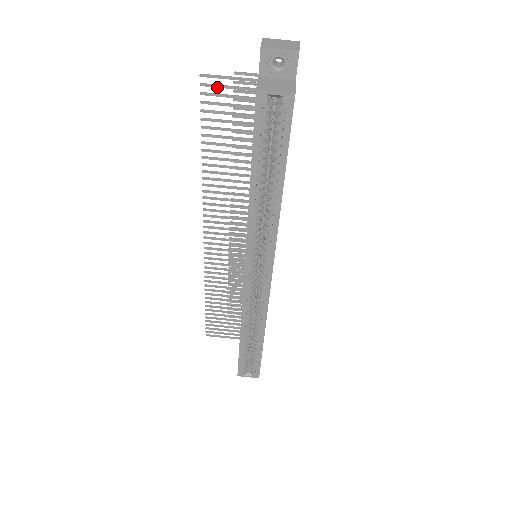
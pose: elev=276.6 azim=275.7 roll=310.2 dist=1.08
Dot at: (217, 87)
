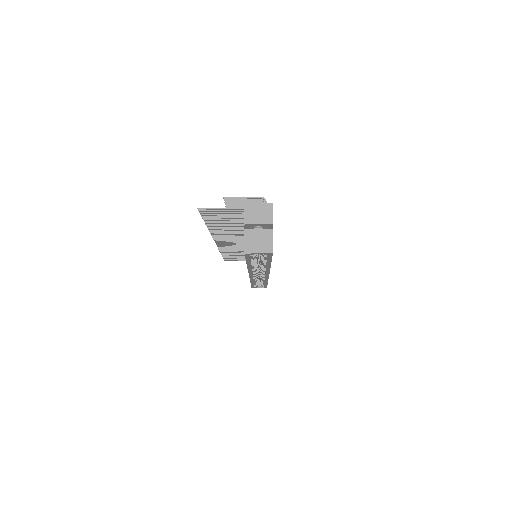
Dot at: (212, 212)
